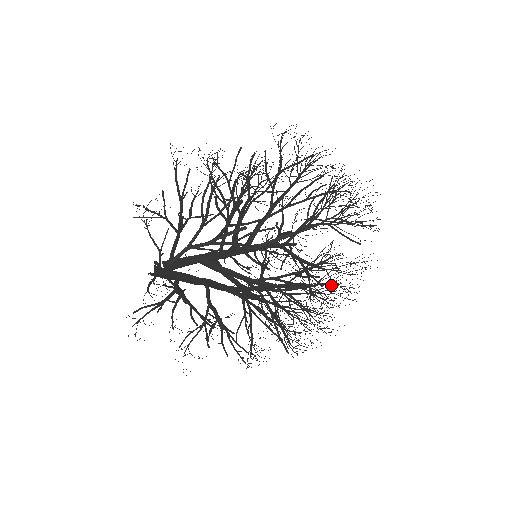
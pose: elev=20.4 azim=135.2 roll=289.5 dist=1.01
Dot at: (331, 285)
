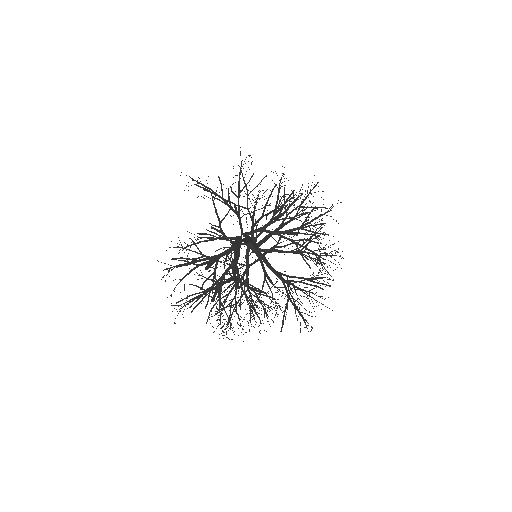
Dot at: occluded
